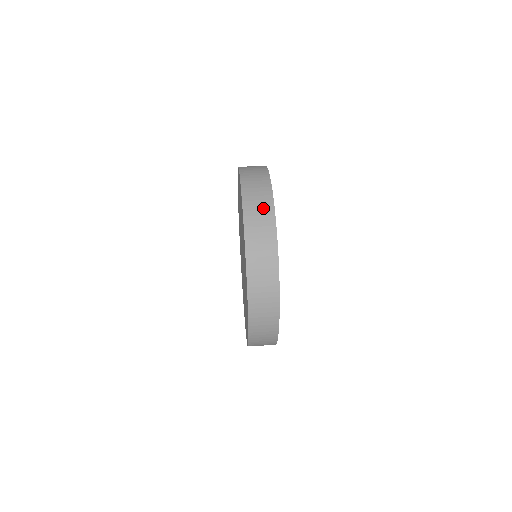
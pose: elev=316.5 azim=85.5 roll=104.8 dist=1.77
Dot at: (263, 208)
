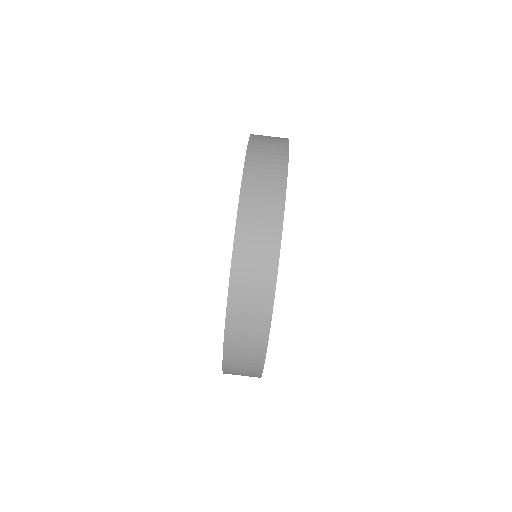
Dot at: (268, 208)
